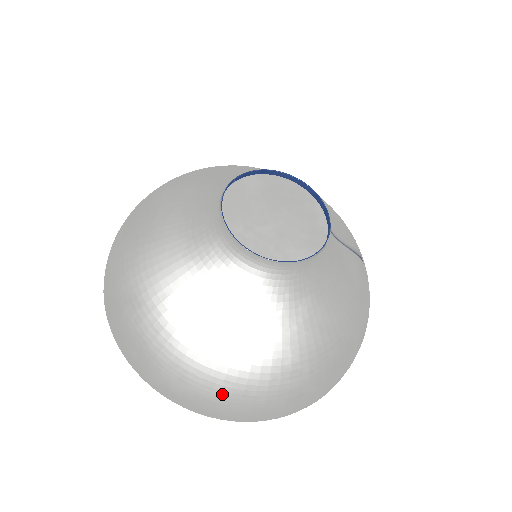
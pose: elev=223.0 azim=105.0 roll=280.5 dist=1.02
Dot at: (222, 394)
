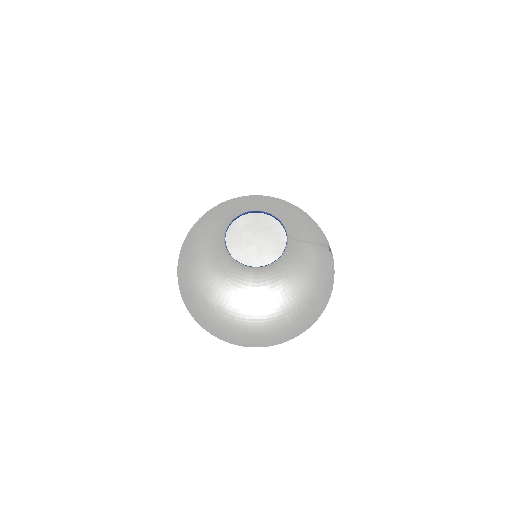
Dot at: (245, 335)
